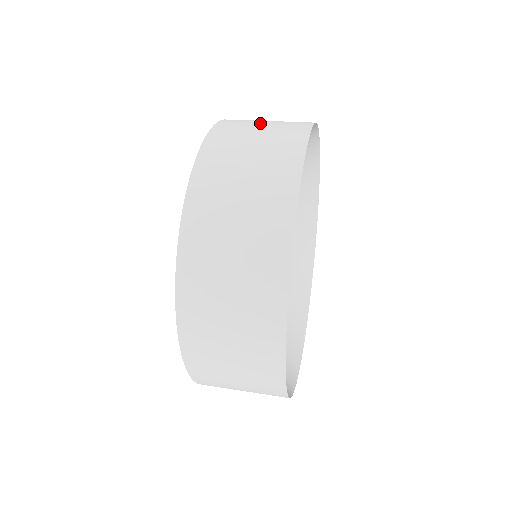
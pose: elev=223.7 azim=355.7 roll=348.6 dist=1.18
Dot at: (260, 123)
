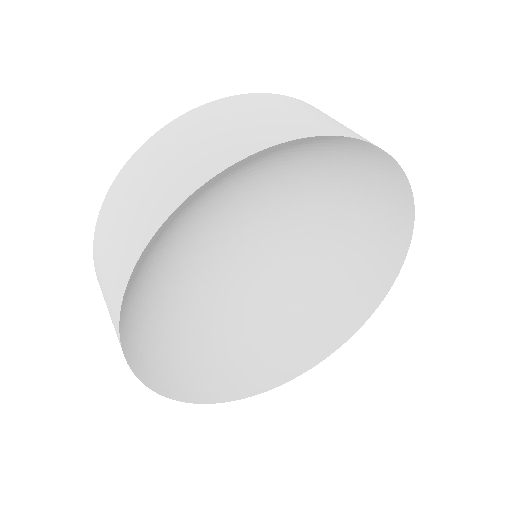
Dot at: occluded
